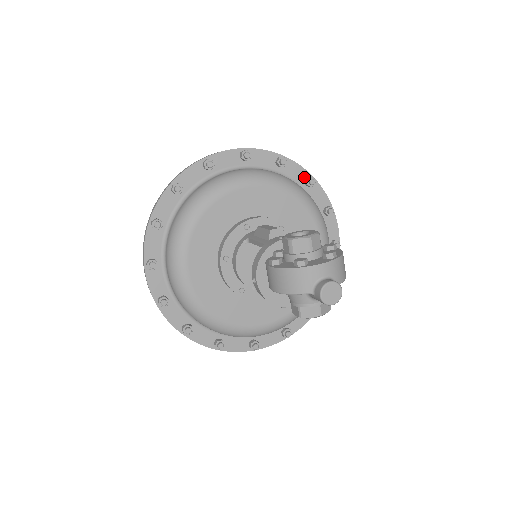
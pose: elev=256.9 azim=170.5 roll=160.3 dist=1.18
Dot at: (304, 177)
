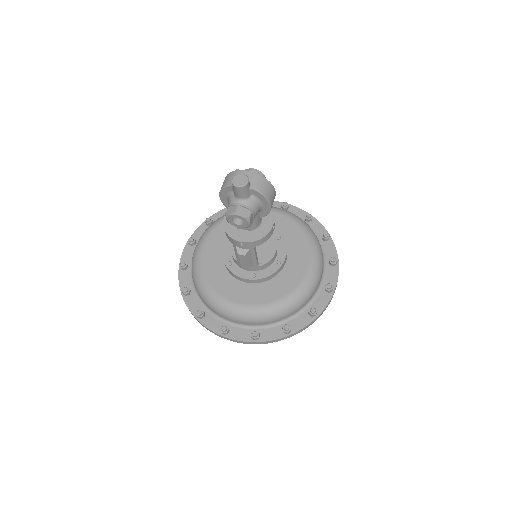
Dot at: occluded
